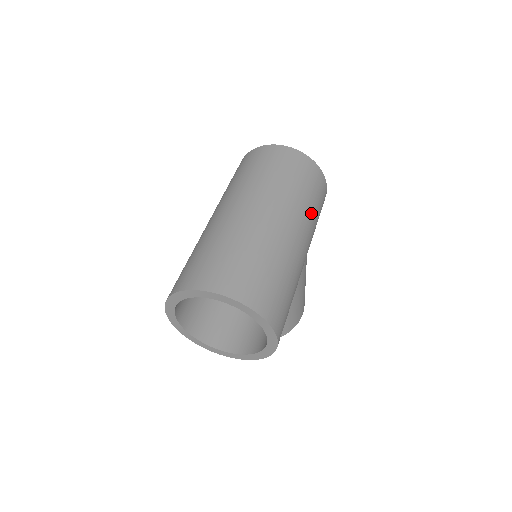
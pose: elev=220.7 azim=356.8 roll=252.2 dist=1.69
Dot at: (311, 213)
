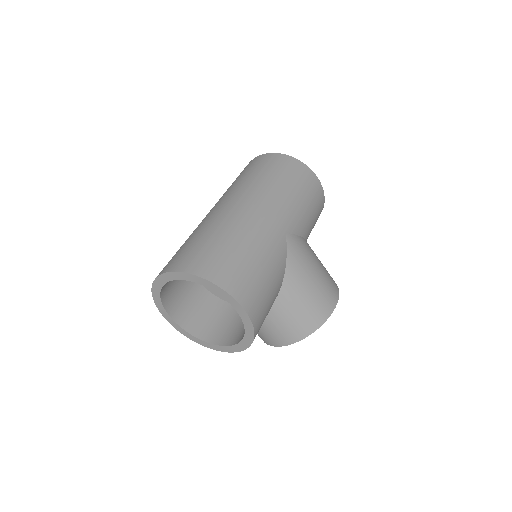
Dot at: (285, 195)
